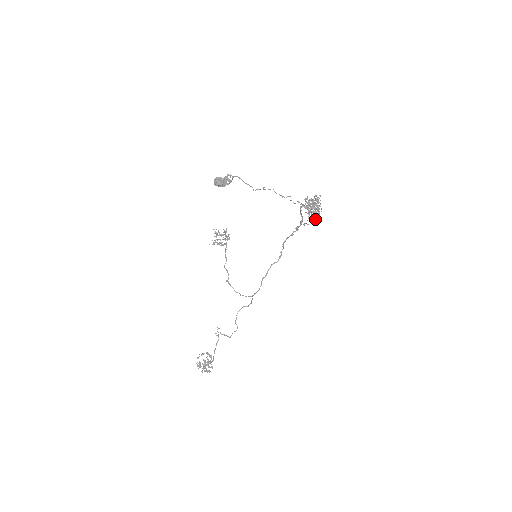
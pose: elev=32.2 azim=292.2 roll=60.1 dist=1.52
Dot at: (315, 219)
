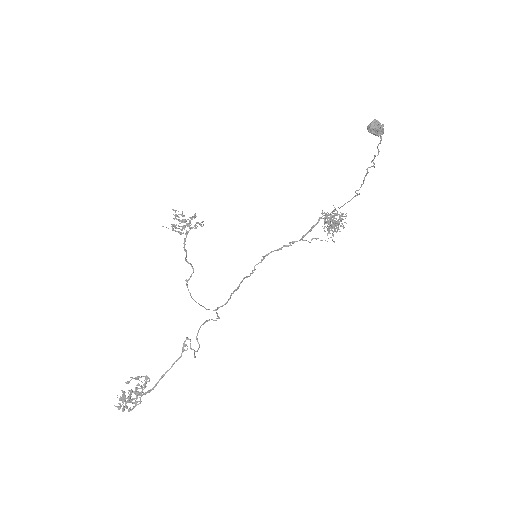
Dot at: (331, 237)
